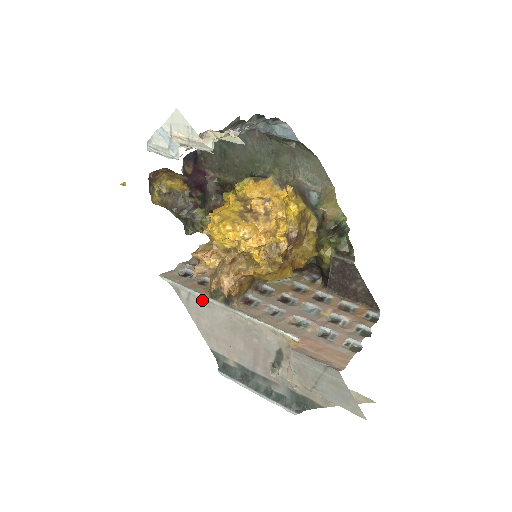
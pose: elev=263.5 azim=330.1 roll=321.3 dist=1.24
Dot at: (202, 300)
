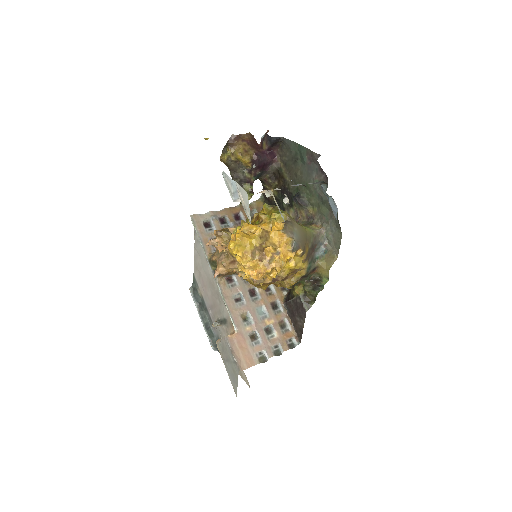
Dot at: occluded
